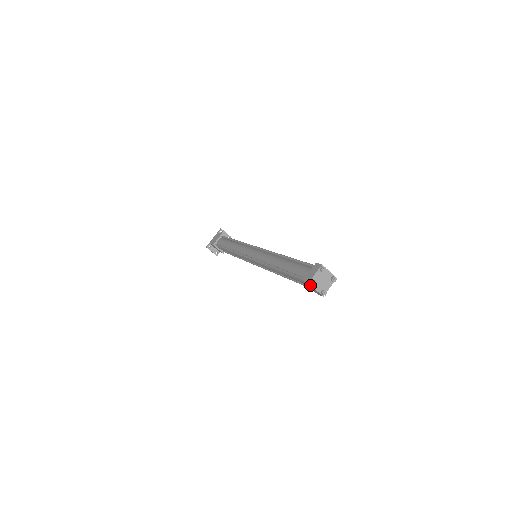
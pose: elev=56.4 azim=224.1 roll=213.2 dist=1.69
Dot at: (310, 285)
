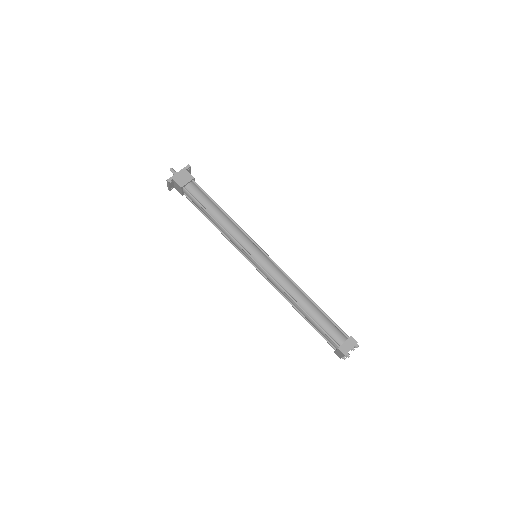
Dot at: occluded
